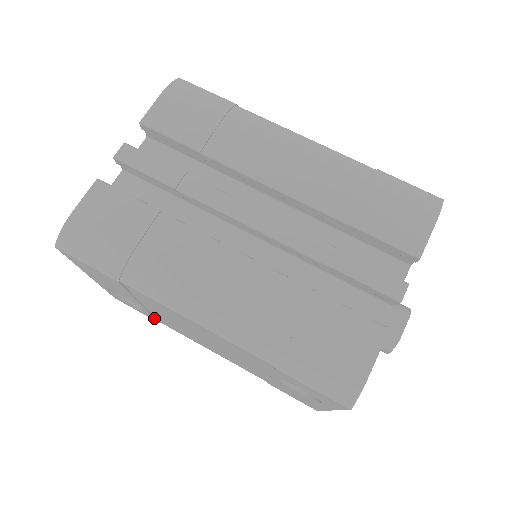
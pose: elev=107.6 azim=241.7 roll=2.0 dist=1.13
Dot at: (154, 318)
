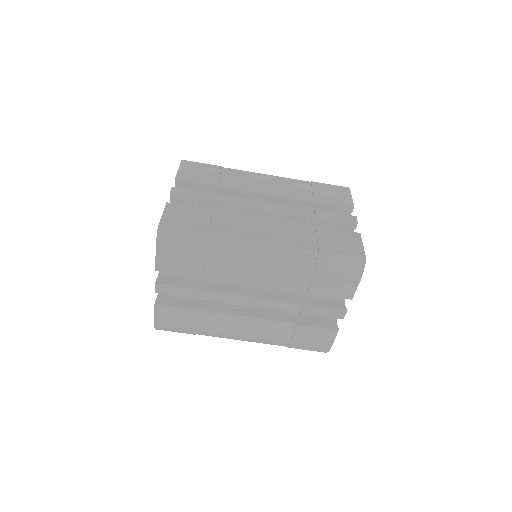
Dot at: occluded
